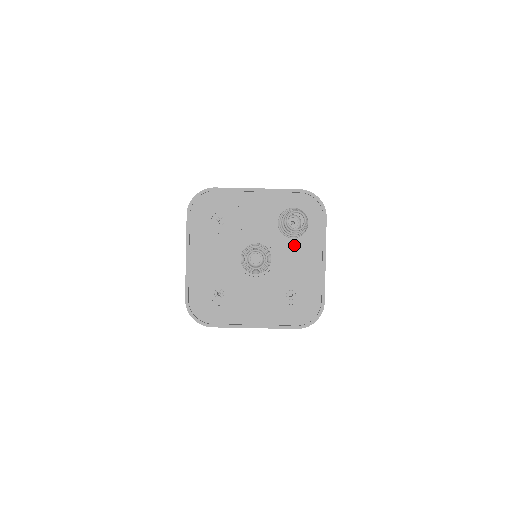
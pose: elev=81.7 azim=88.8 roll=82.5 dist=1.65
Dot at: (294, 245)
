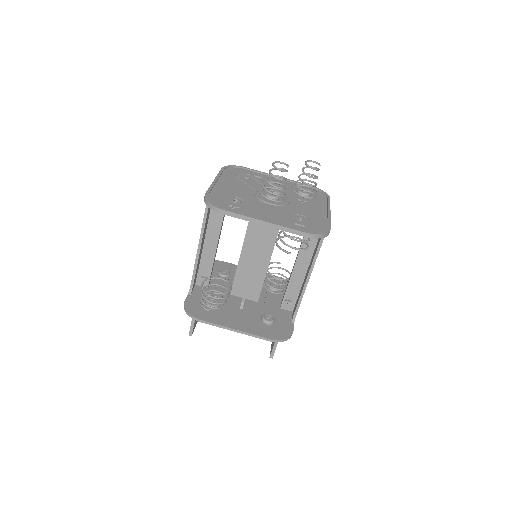
Dot at: (304, 200)
